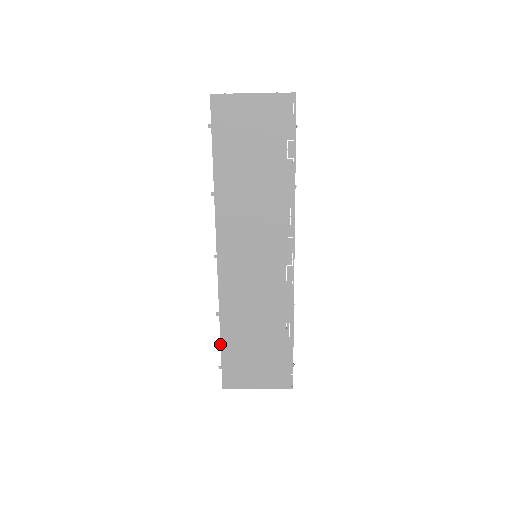
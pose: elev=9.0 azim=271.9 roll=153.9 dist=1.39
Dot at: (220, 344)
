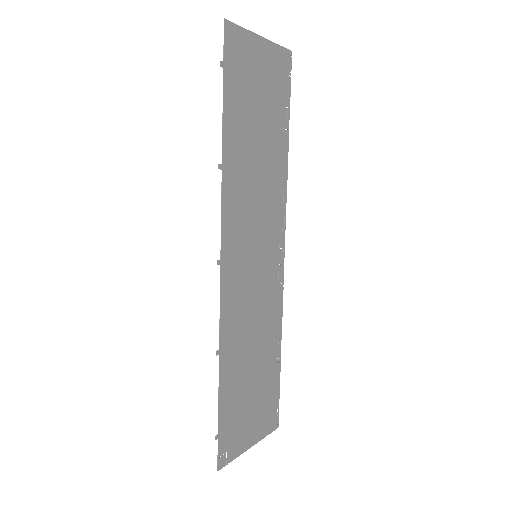
Dot at: (218, 400)
